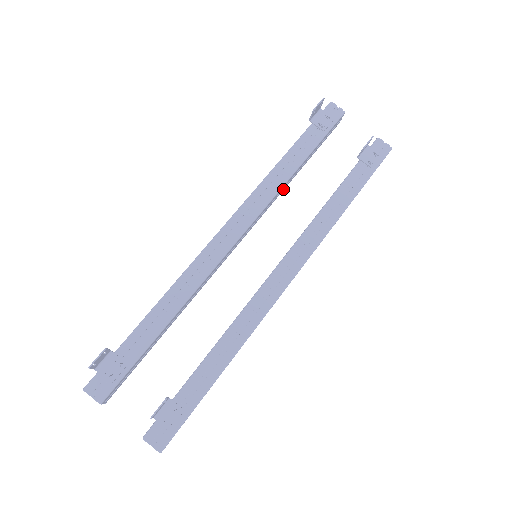
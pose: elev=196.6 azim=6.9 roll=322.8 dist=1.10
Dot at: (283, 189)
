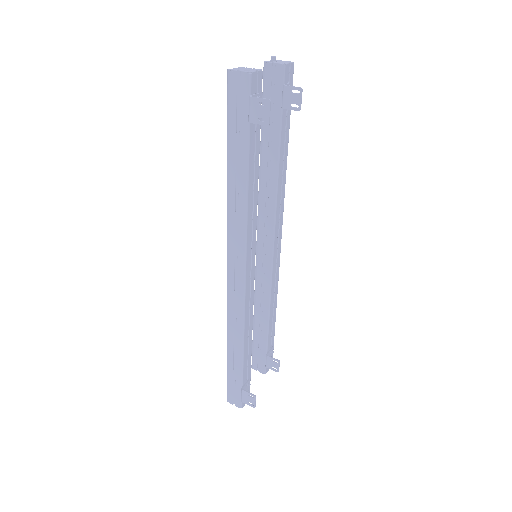
Dot at: occluded
